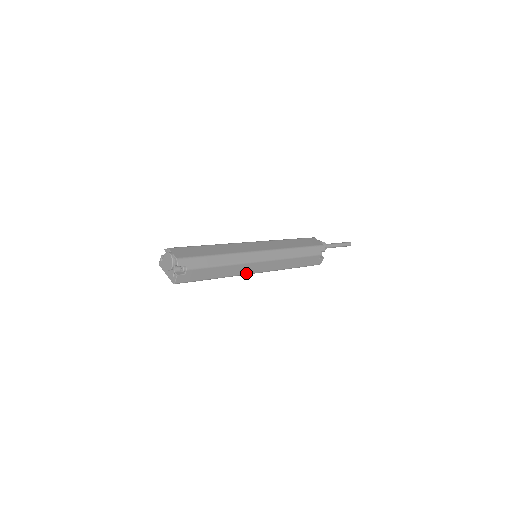
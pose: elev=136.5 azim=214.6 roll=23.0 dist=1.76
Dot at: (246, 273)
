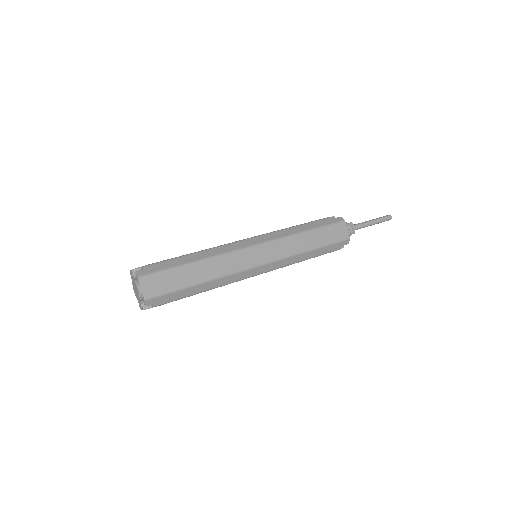
Dot at: occluded
